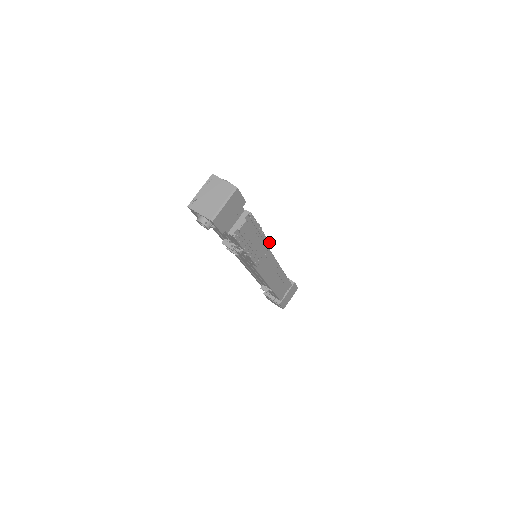
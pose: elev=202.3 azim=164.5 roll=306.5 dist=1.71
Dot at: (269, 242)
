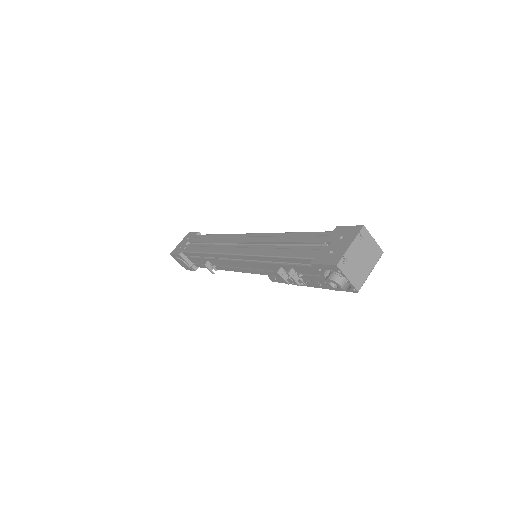
Dot at: occluded
